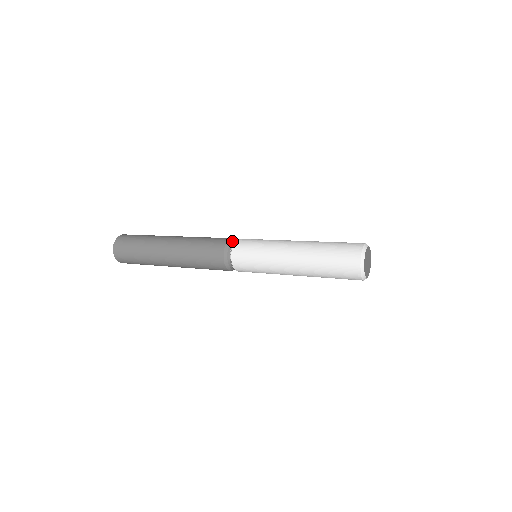
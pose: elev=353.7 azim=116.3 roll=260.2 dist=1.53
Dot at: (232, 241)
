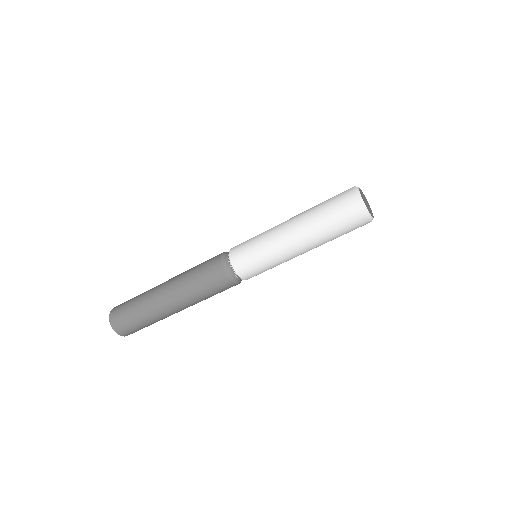
Dot at: occluded
